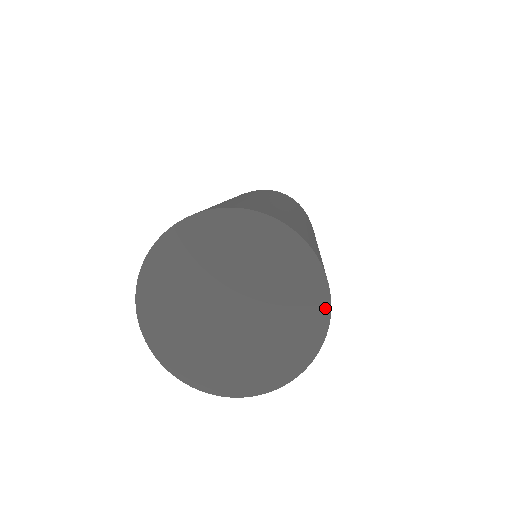
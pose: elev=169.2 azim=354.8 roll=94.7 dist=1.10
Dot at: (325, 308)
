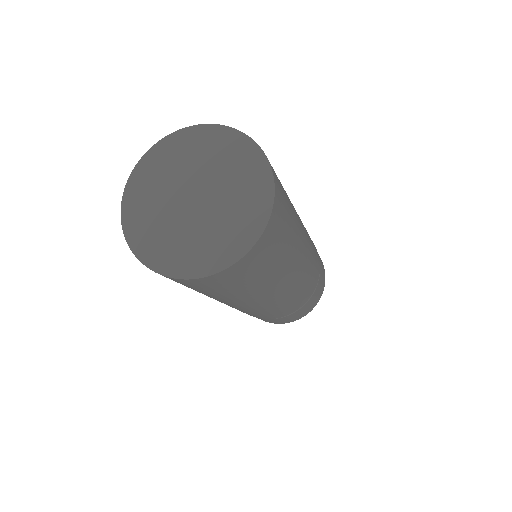
Dot at: (254, 147)
